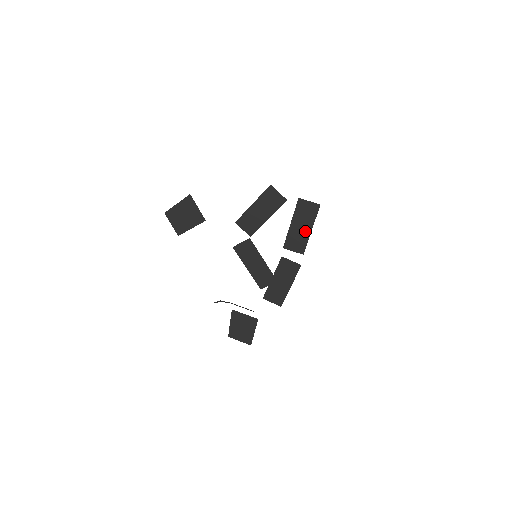
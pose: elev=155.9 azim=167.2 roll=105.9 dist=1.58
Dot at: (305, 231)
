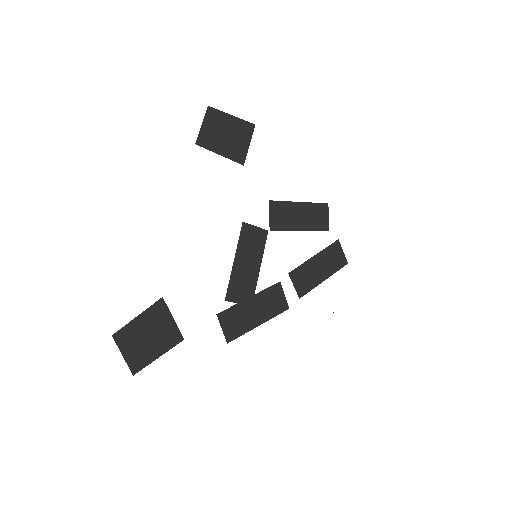
Dot at: (319, 275)
